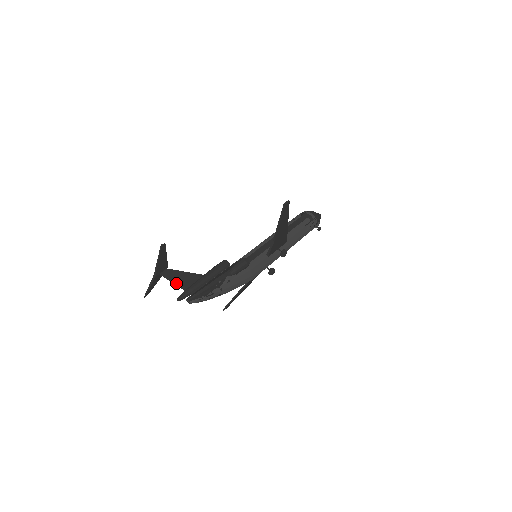
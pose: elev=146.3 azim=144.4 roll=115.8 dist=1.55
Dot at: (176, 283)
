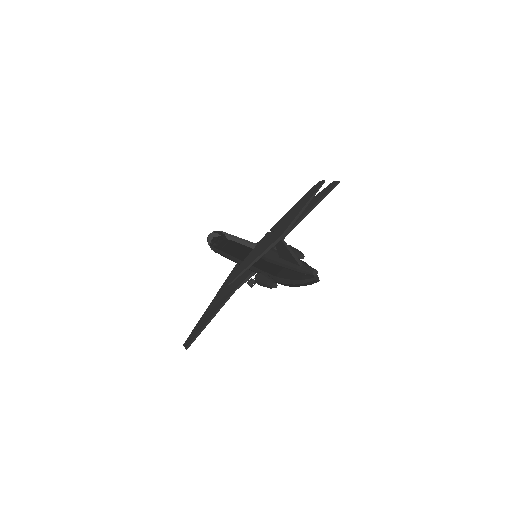
Dot at: occluded
